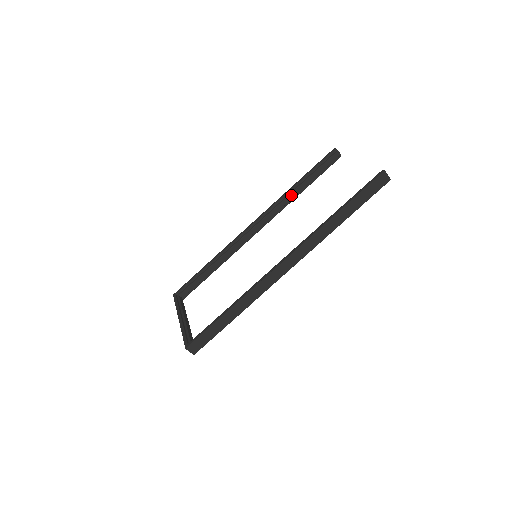
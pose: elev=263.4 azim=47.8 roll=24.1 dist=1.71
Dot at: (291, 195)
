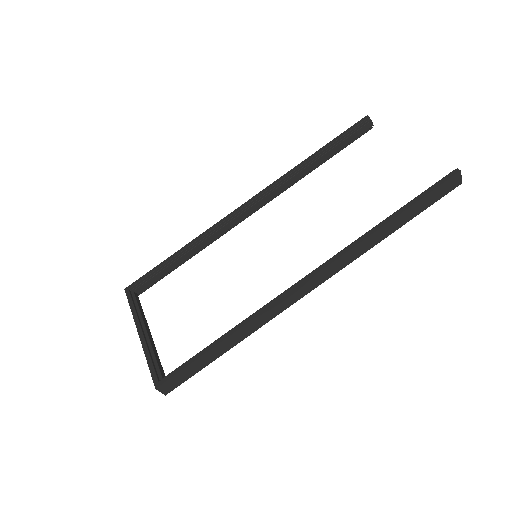
Dot at: (302, 172)
